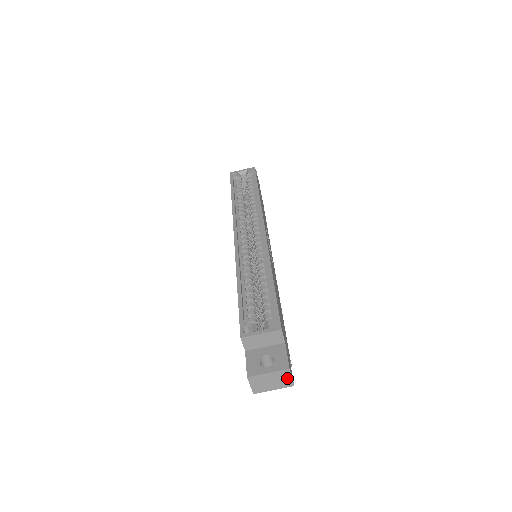
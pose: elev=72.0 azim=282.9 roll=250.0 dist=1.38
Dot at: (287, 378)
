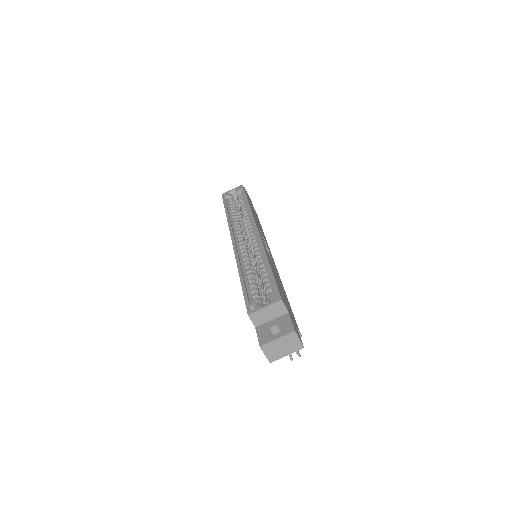
Dot at: (296, 341)
